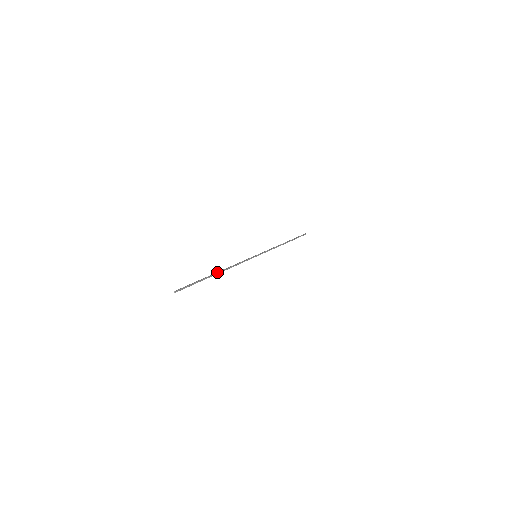
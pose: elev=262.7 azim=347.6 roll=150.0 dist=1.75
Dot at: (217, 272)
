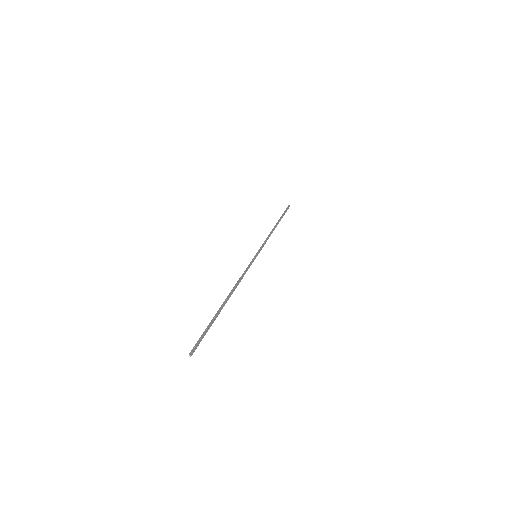
Dot at: (227, 299)
